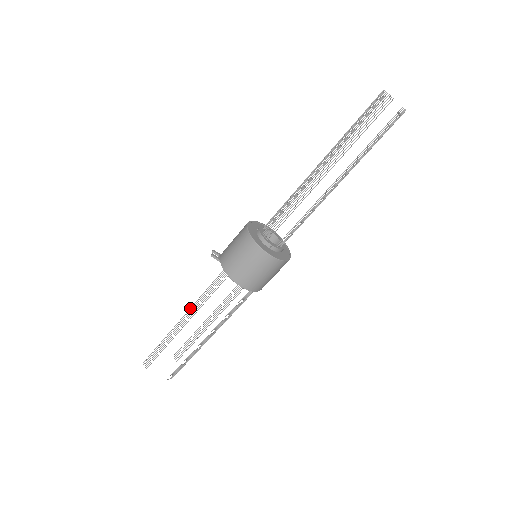
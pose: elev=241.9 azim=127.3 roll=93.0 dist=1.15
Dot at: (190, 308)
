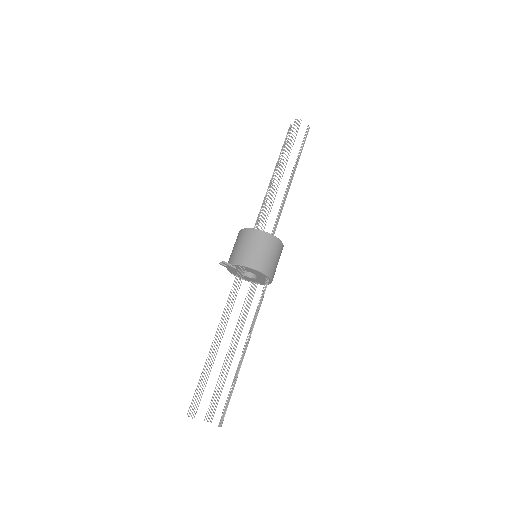
Dot at: (220, 320)
